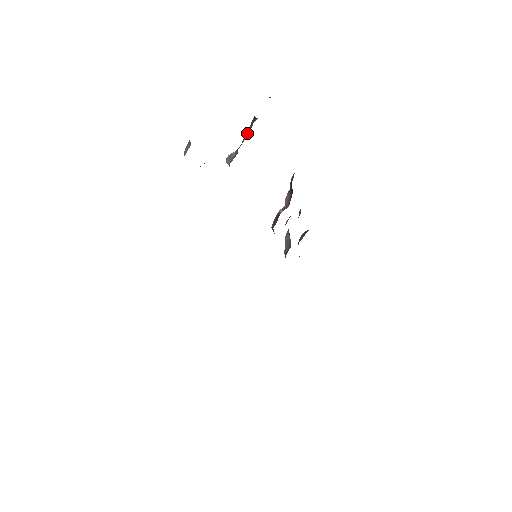
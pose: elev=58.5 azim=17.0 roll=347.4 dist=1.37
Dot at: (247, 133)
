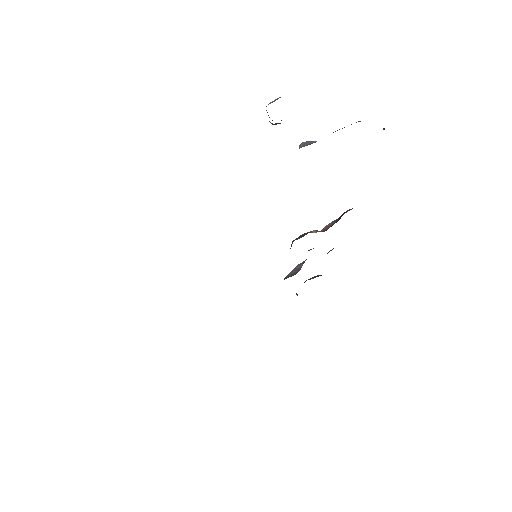
Dot at: occluded
